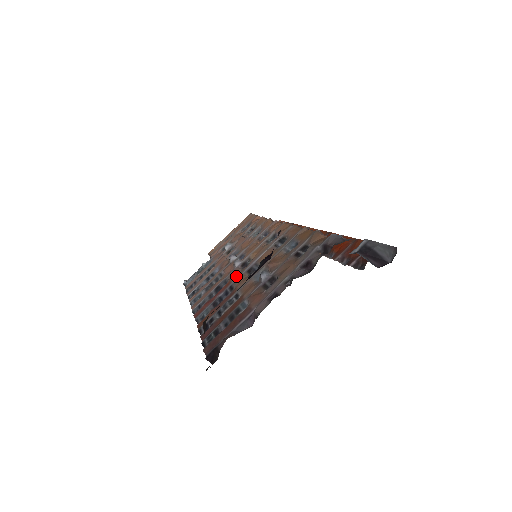
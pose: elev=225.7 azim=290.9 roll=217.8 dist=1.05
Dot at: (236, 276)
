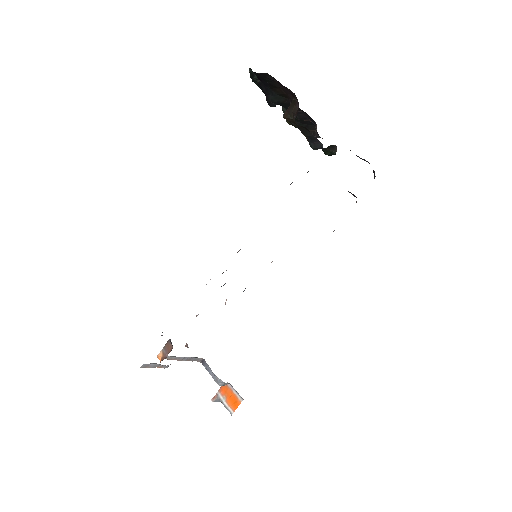
Dot at: occluded
